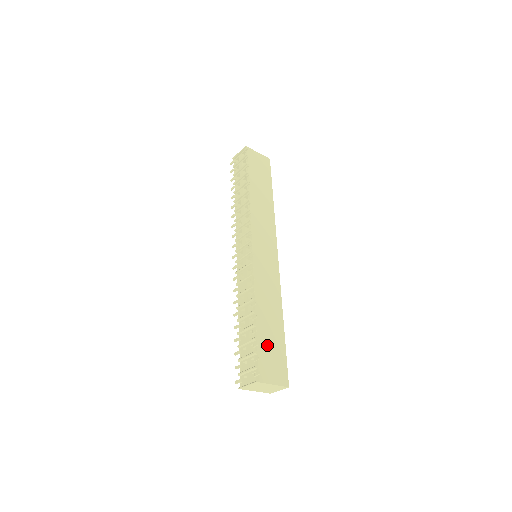
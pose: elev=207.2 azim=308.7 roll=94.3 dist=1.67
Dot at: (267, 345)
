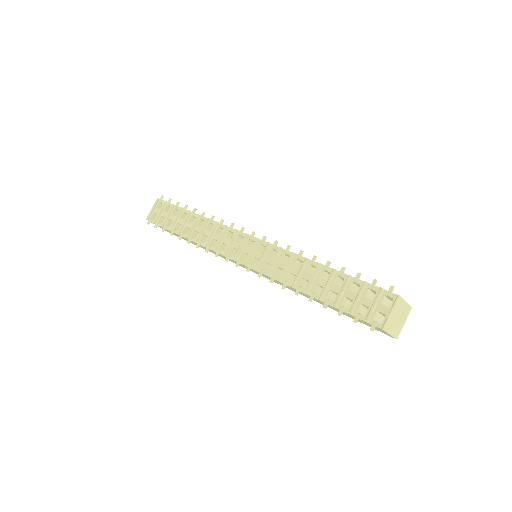
Dot at: occluded
